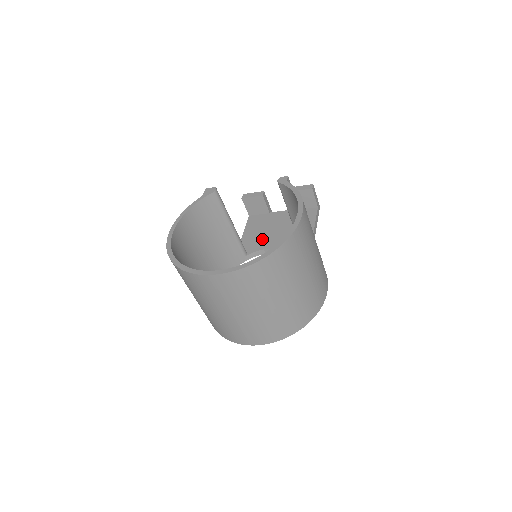
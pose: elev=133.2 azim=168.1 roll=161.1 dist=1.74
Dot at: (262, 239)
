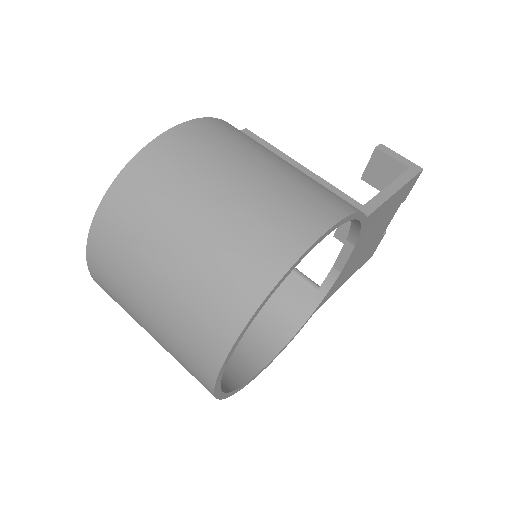
Dot at: occluded
